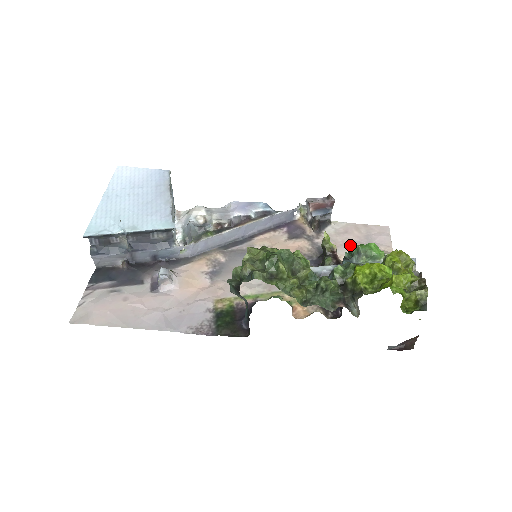
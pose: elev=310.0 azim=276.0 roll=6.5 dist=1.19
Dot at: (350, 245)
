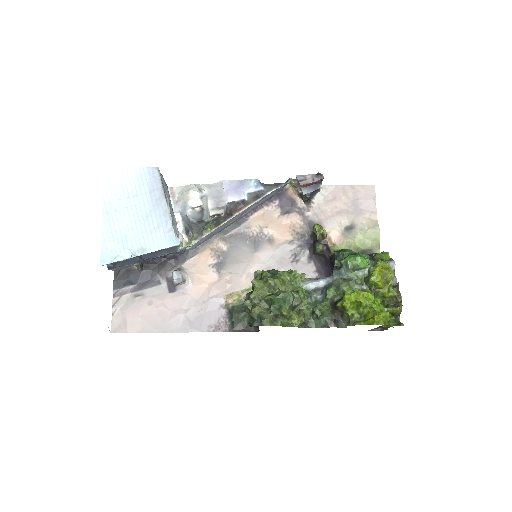
Dot at: (338, 216)
